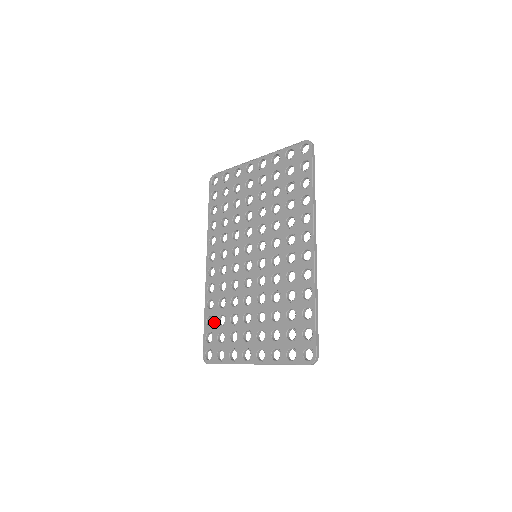
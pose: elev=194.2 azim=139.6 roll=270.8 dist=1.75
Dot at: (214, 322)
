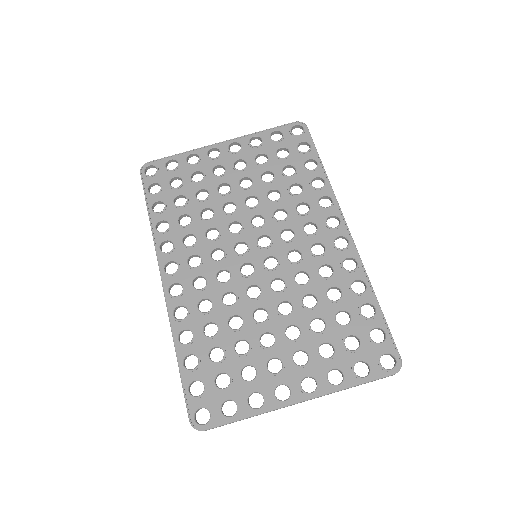
Dot at: (201, 361)
